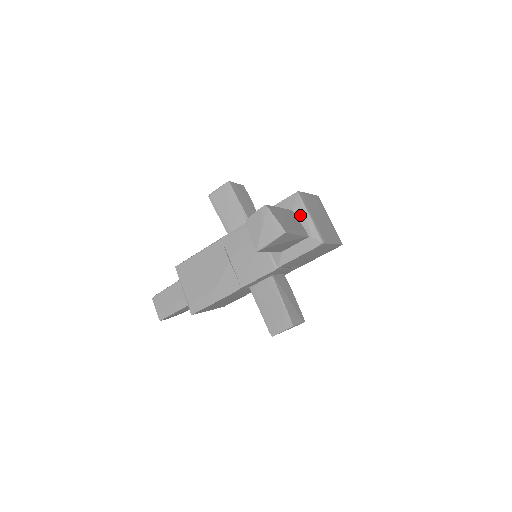
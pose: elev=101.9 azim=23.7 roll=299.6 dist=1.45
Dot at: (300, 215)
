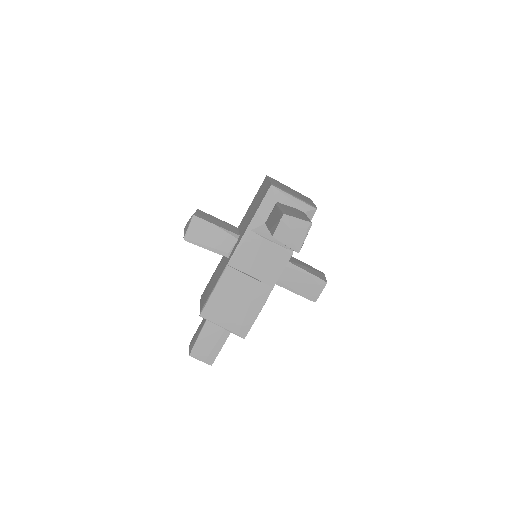
Dot at: (286, 201)
